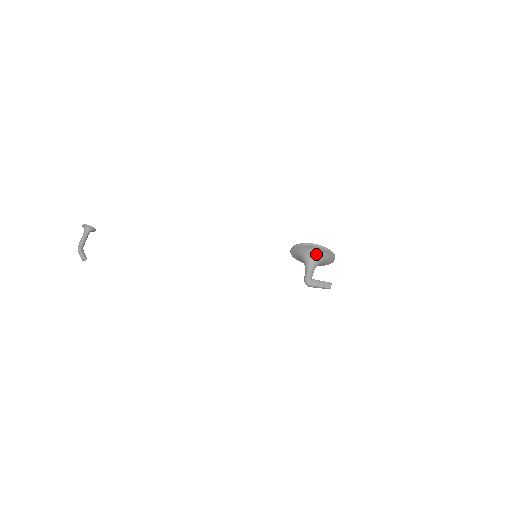
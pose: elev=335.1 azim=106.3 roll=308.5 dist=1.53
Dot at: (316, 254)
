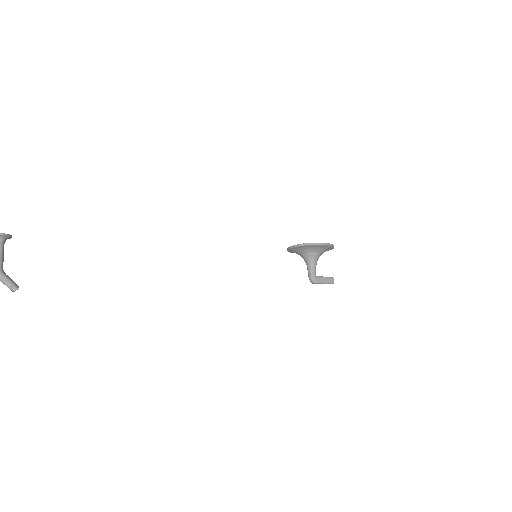
Dot at: (321, 251)
